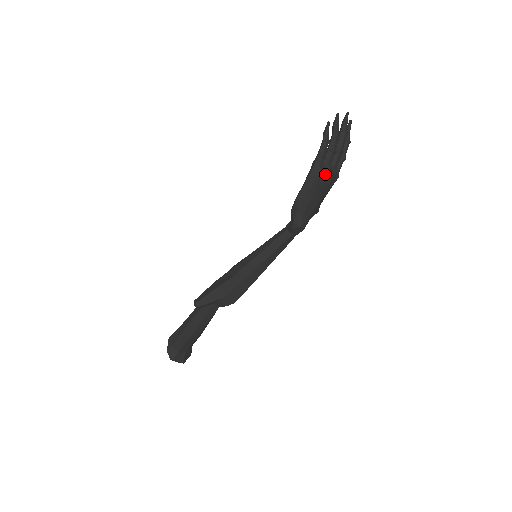
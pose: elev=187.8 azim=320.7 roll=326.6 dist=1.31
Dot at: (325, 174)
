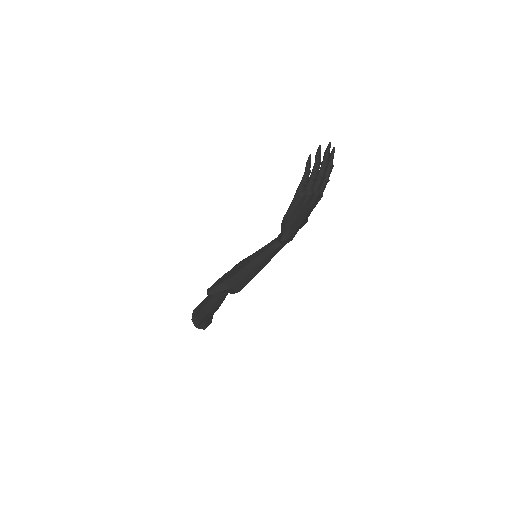
Dot at: (307, 198)
